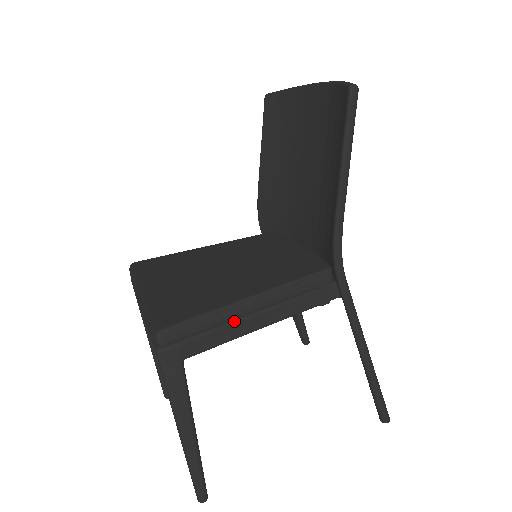
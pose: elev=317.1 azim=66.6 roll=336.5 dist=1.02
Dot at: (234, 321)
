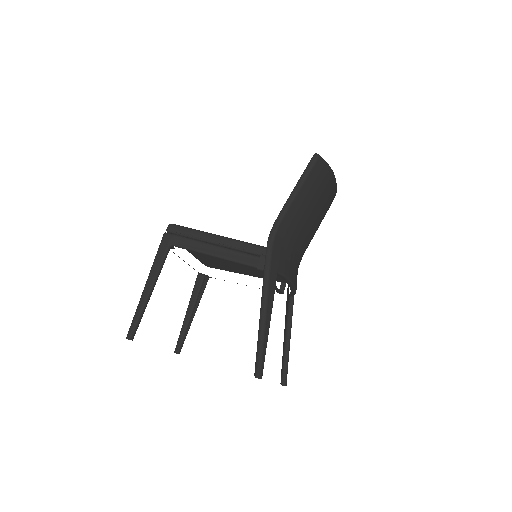
Dot at: (205, 242)
